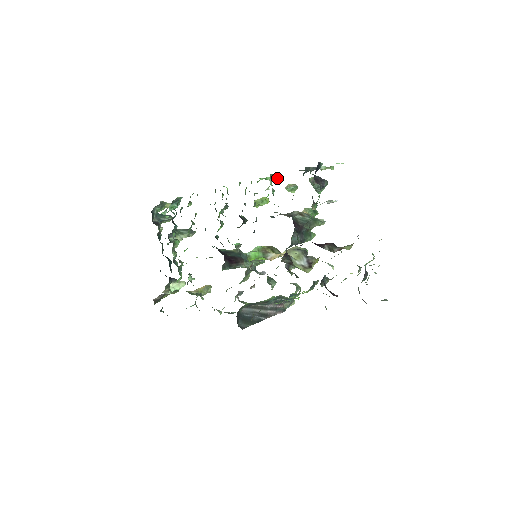
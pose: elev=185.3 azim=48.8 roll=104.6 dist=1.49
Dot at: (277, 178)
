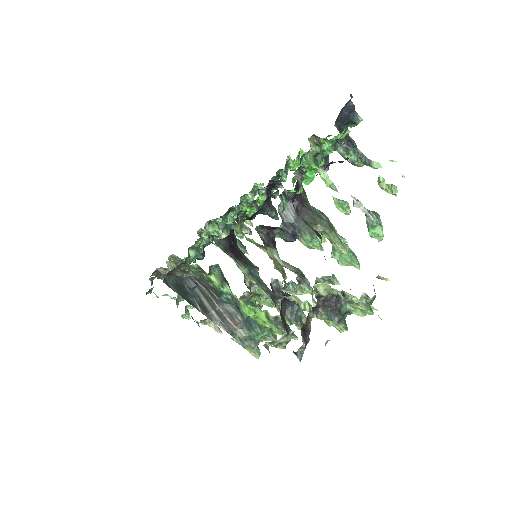
Dot at: (335, 190)
